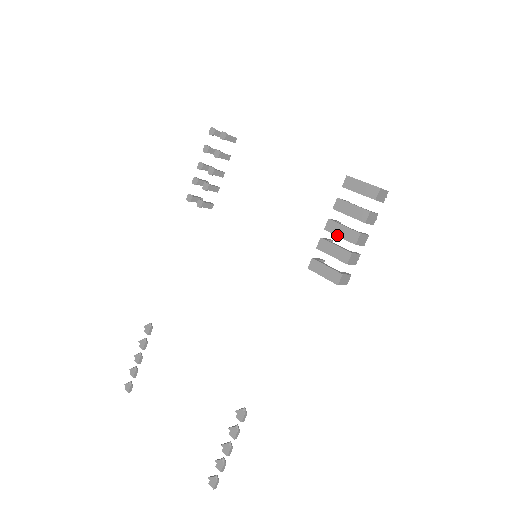
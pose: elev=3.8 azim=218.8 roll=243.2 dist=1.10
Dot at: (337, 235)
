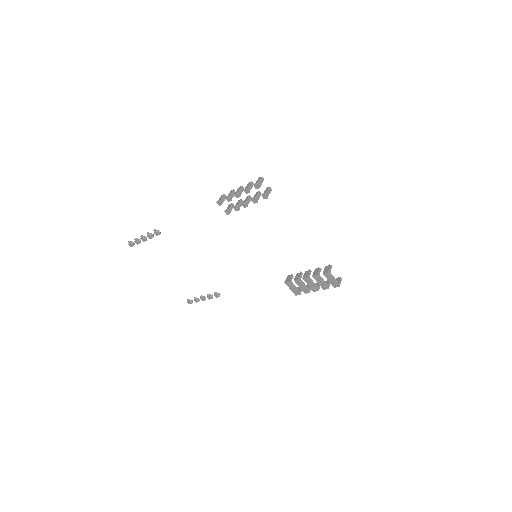
Dot at: (307, 284)
